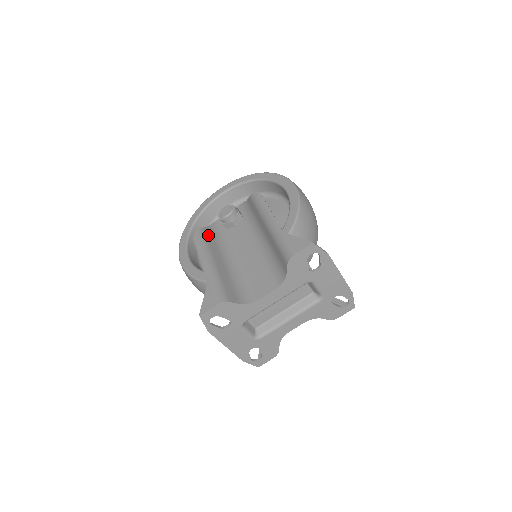
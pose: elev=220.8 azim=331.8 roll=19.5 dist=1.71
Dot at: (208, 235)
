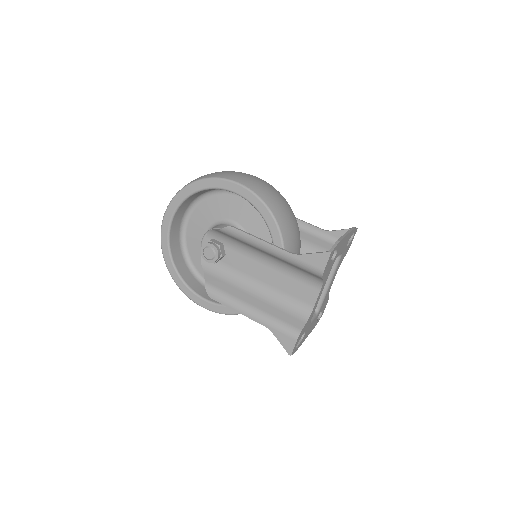
Dot at: (216, 284)
